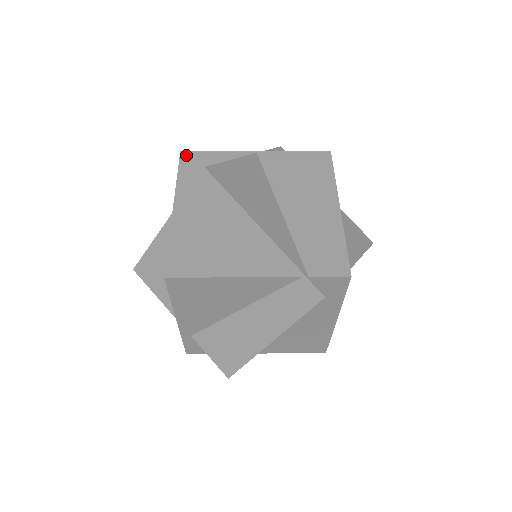
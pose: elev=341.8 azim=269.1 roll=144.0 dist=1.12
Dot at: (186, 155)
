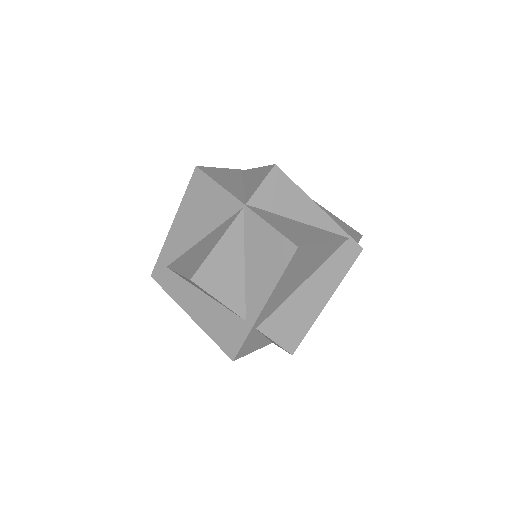
Dot at: (204, 169)
